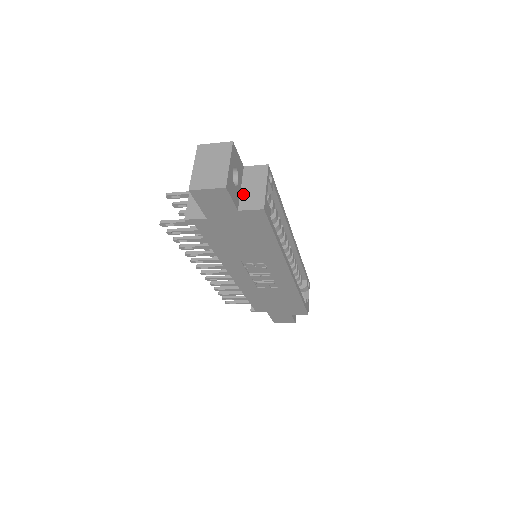
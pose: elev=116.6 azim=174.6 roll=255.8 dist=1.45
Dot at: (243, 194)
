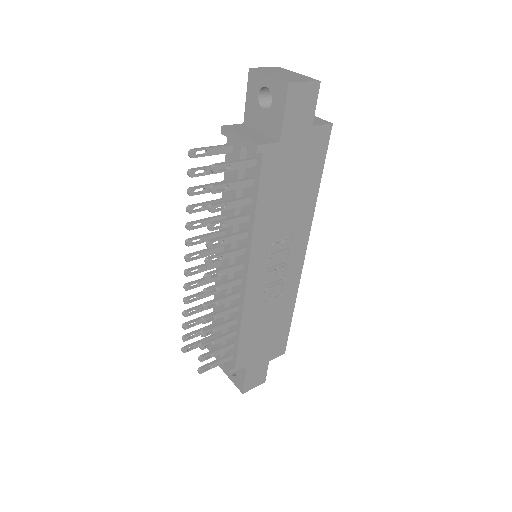
Dot at: occluded
